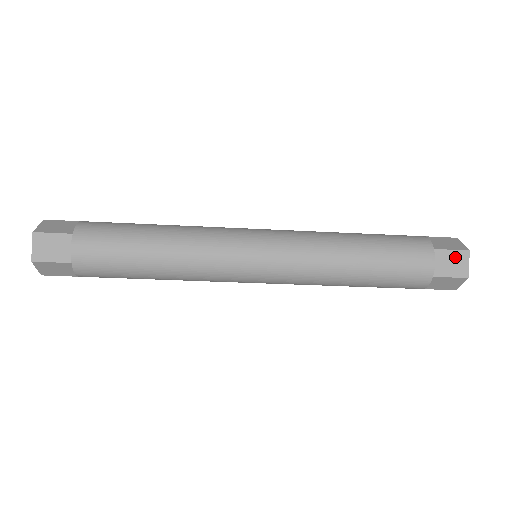
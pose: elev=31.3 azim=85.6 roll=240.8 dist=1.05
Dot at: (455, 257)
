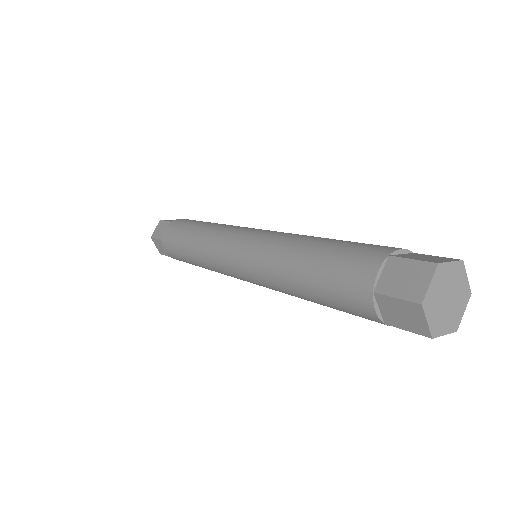
Dot at: occluded
